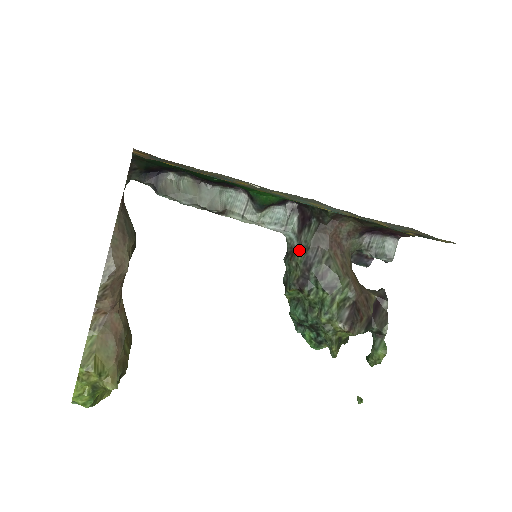
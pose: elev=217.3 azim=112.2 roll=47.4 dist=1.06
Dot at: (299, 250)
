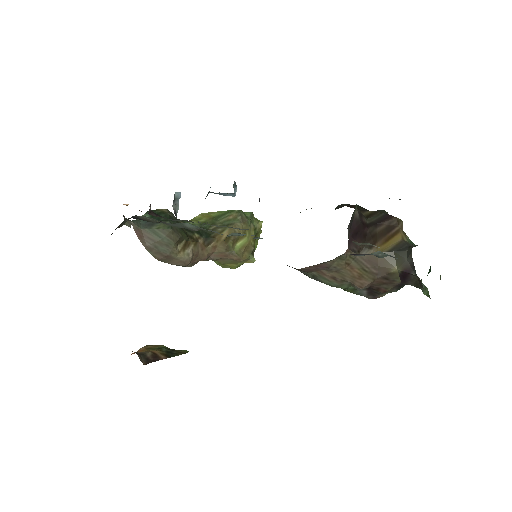
Dot at: occluded
